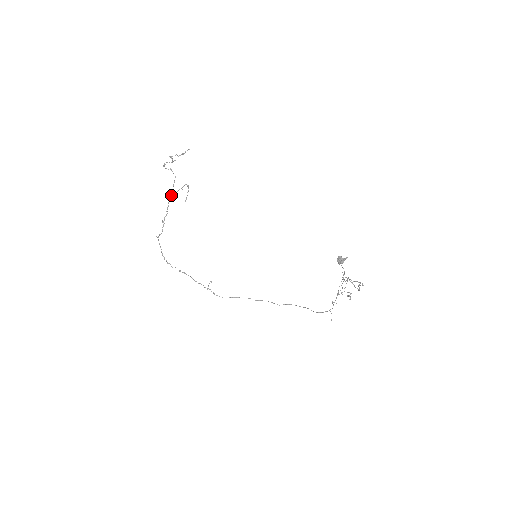
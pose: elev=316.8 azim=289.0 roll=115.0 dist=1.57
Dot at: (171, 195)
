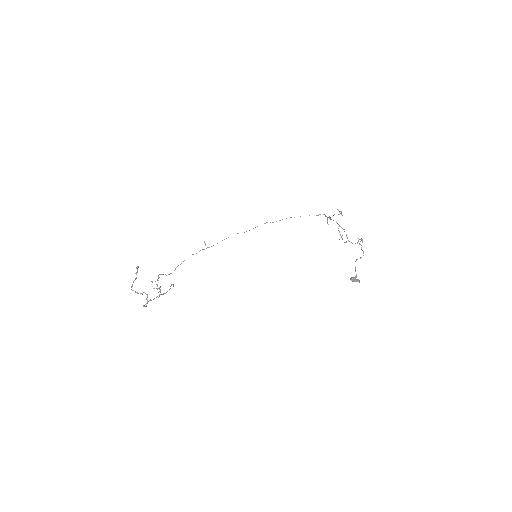
Dot at: occluded
